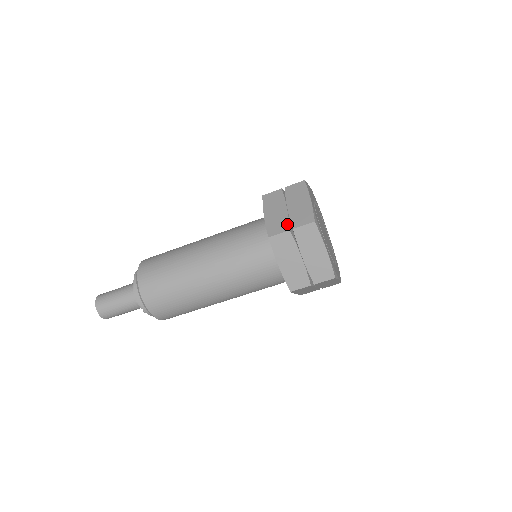
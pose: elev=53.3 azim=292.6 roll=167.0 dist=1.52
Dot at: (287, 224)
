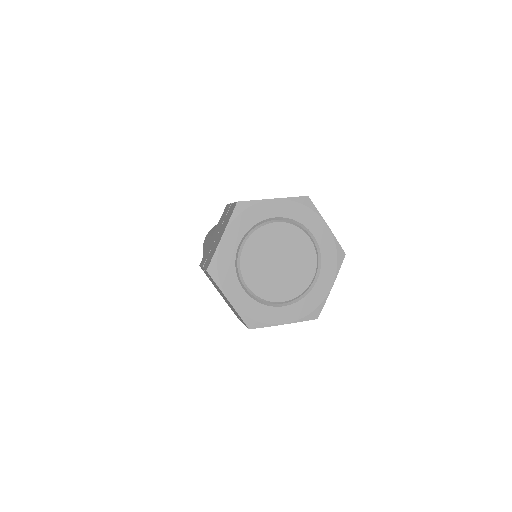
Dot at: occluded
